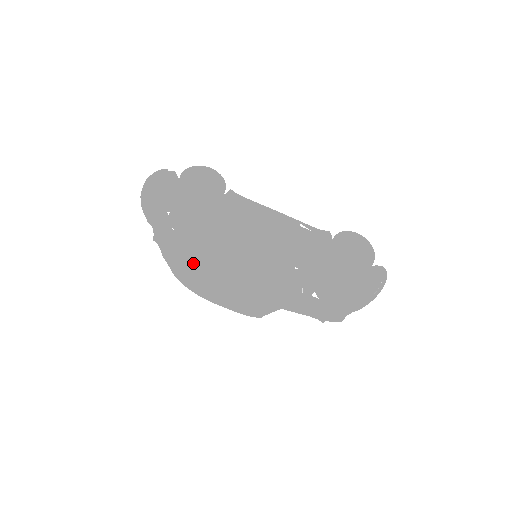
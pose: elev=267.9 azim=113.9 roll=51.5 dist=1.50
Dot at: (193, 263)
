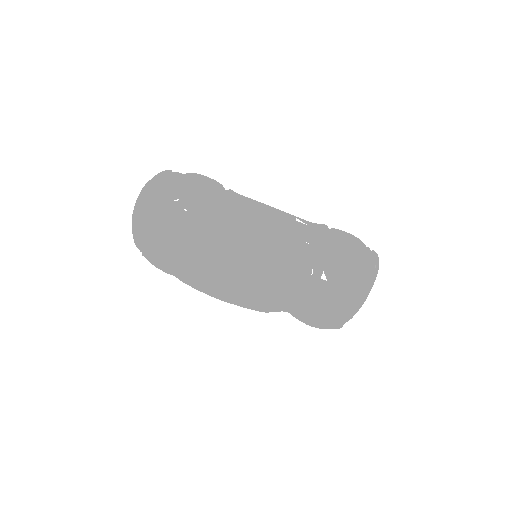
Dot at: (210, 236)
